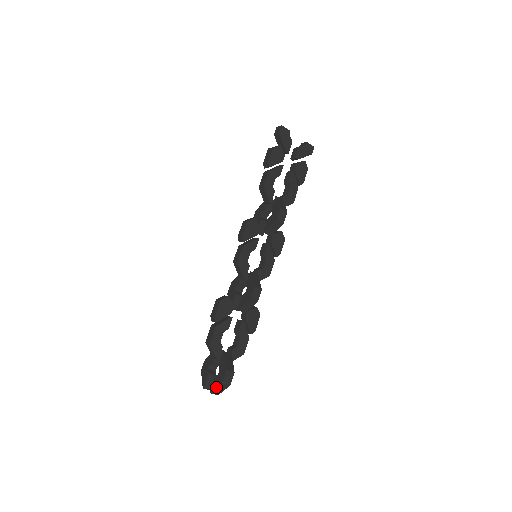
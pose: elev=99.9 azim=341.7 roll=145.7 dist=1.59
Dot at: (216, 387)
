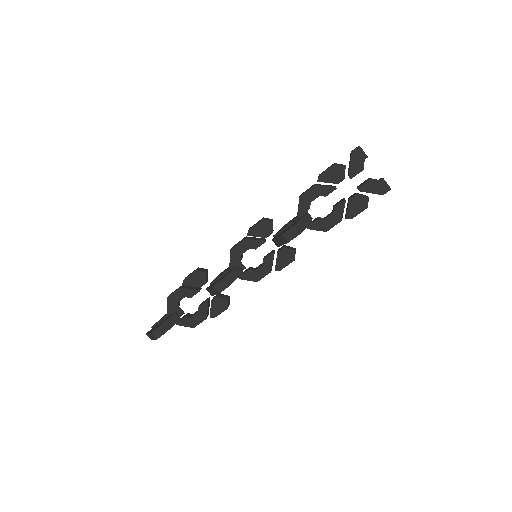
Dot at: (148, 332)
